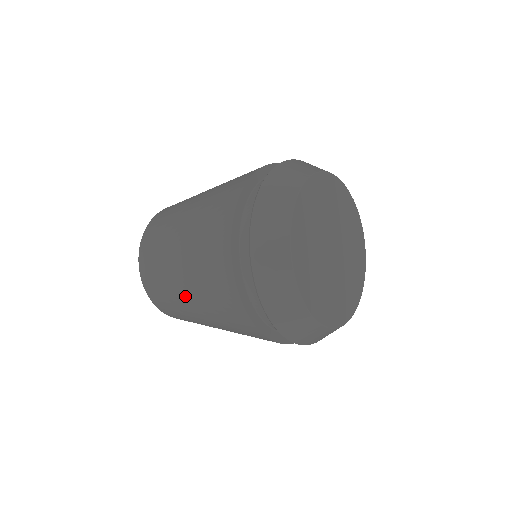
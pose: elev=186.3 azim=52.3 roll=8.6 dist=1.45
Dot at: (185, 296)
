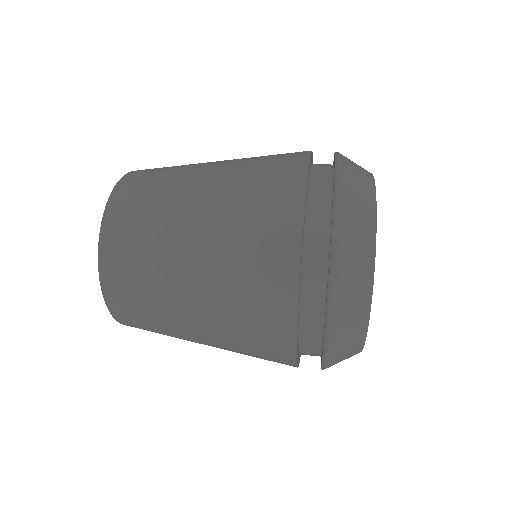
Dot at: (186, 277)
